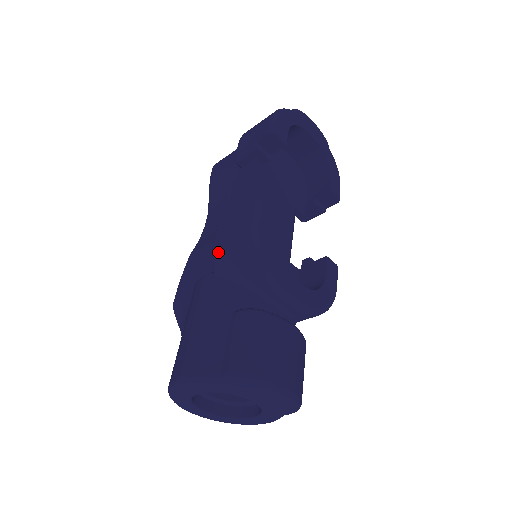
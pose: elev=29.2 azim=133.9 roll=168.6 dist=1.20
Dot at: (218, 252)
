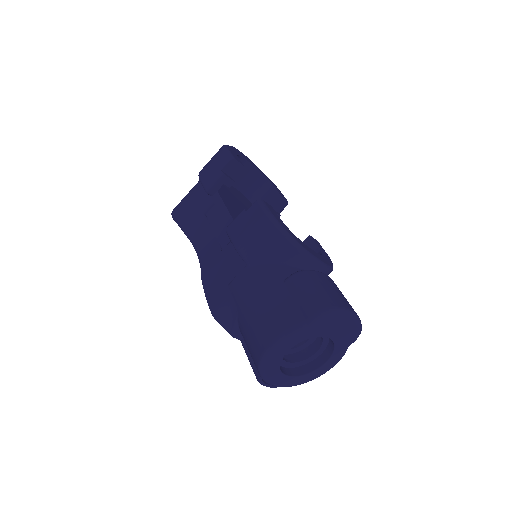
Dot at: (244, 248)
